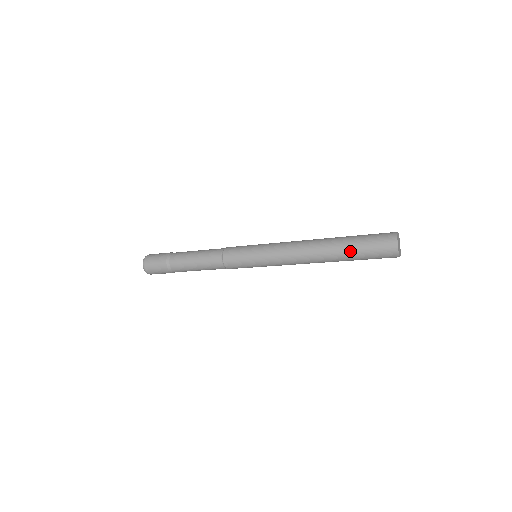
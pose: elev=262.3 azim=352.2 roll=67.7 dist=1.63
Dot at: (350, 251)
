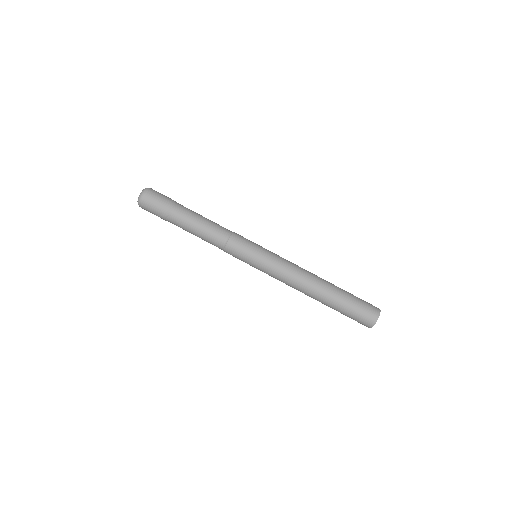
Dot at: (337, 307)
